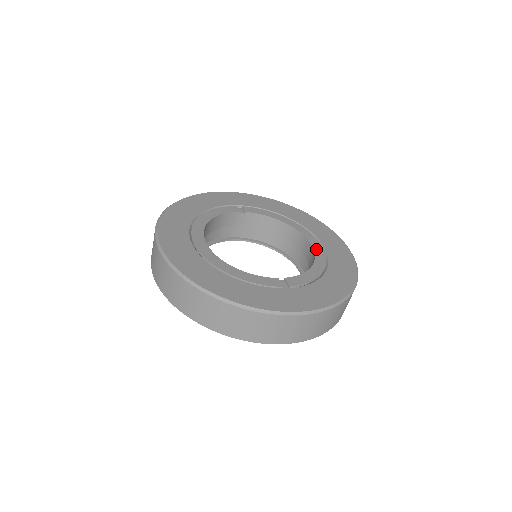
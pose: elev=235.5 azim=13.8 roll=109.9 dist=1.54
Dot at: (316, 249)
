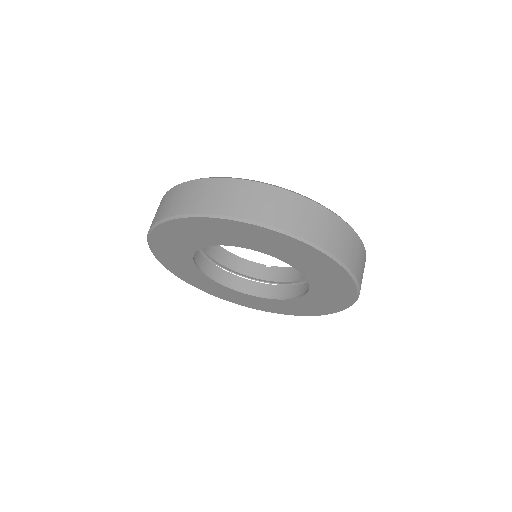
Dot at: occluded
